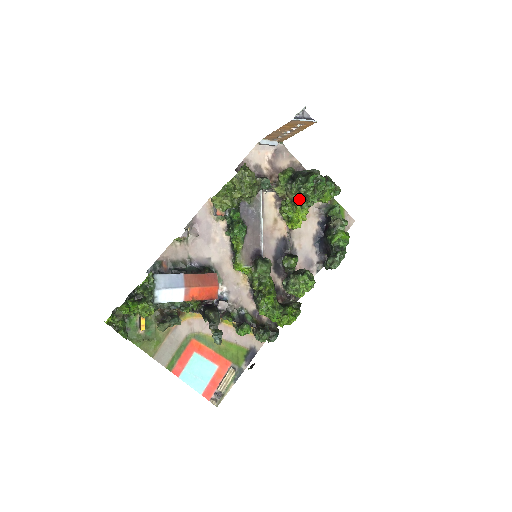
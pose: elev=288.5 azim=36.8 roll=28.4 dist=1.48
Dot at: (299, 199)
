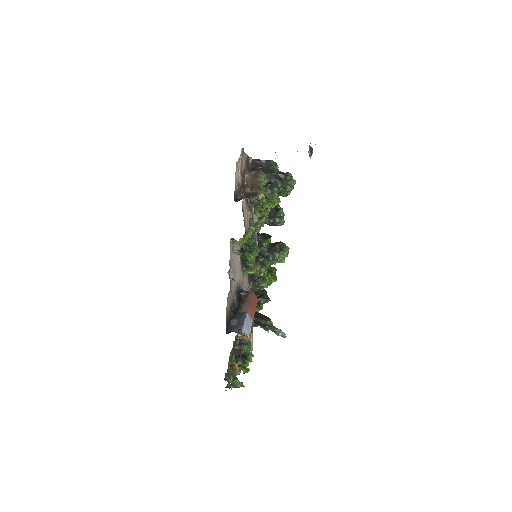
Dot at: occluded
